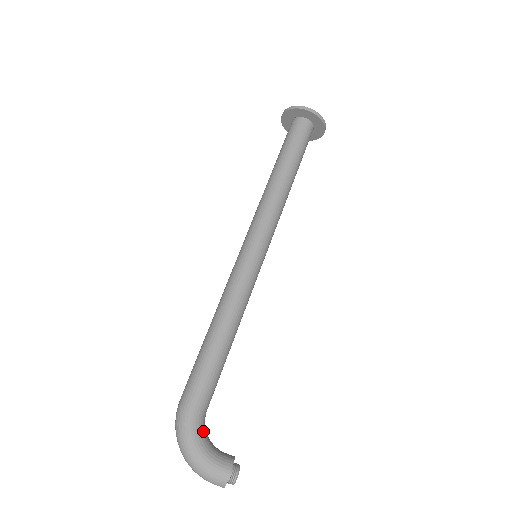
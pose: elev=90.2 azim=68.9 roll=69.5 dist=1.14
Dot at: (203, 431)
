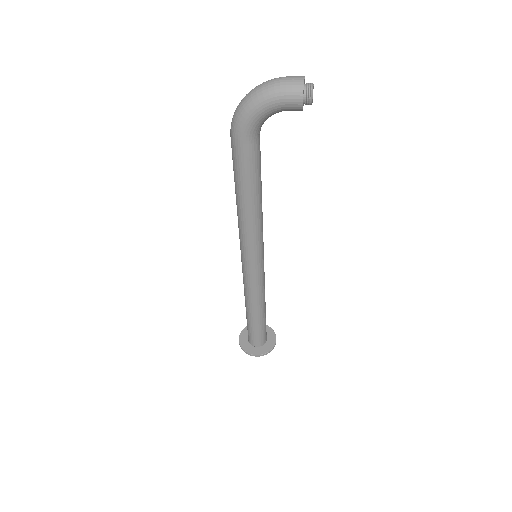
Dot at: occluded
